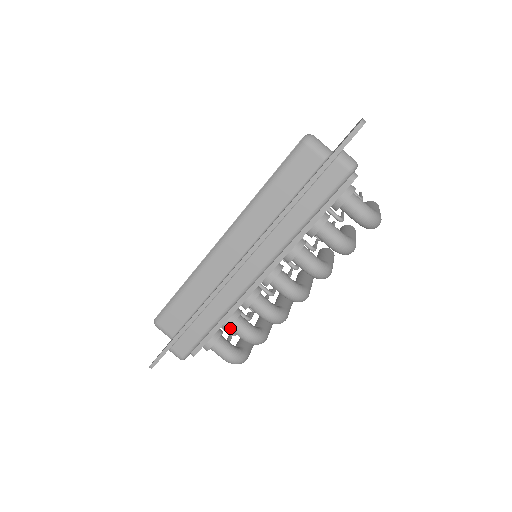
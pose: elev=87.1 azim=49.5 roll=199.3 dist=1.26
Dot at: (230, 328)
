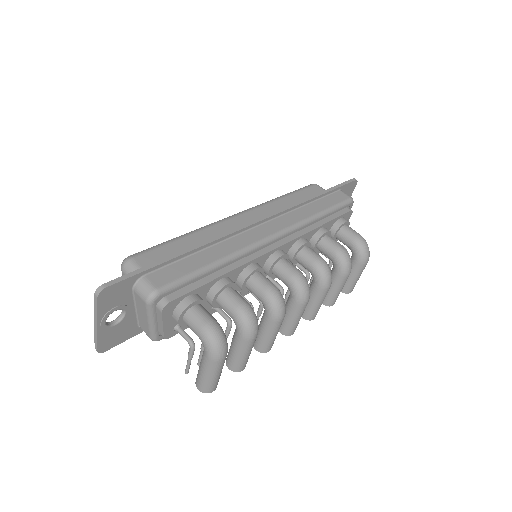
Dot at: (222, 293)
